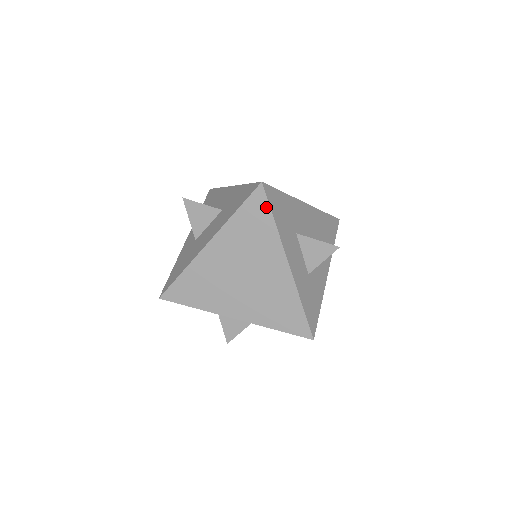
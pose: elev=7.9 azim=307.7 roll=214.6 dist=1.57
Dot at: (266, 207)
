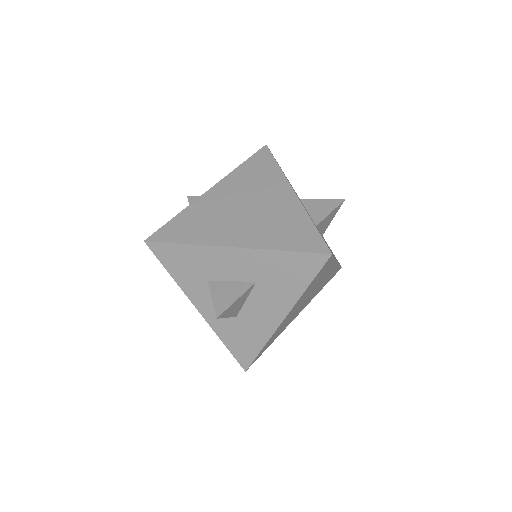
Dot at: (270, 158)
